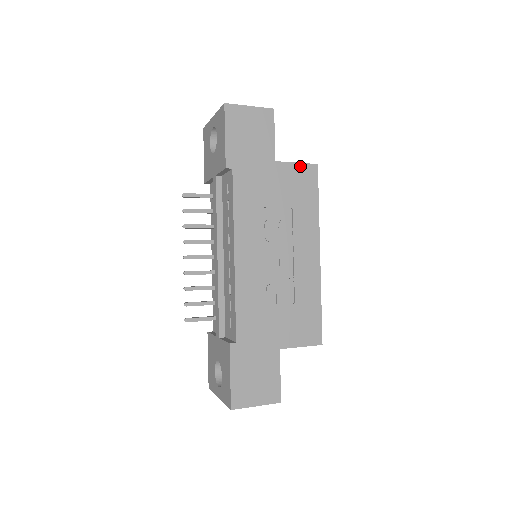
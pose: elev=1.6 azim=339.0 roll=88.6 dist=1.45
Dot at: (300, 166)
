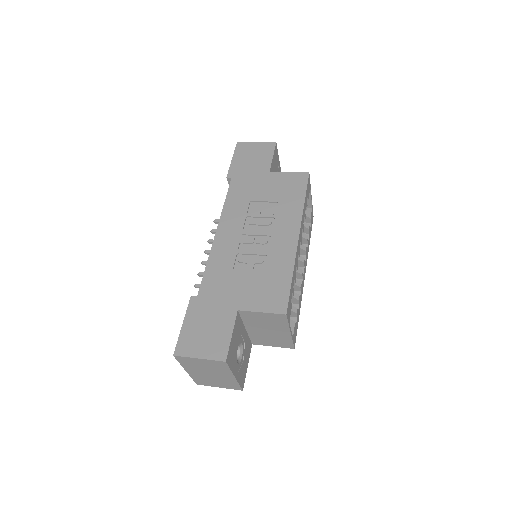
Dot at: (292, 174)
